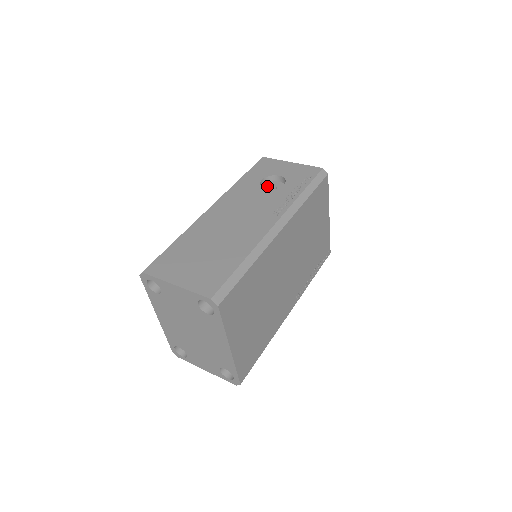
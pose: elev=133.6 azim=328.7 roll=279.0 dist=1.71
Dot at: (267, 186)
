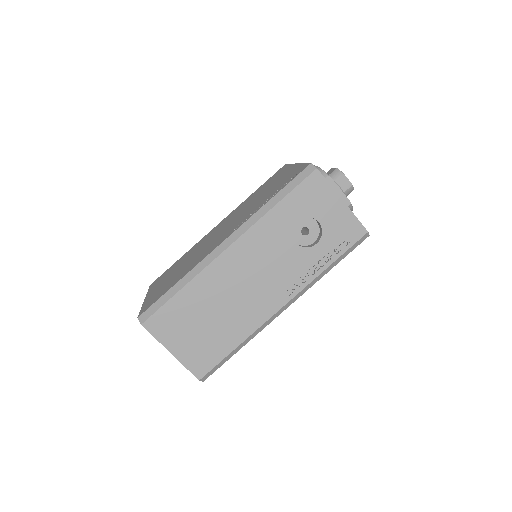
Dot at: (300, 224)
